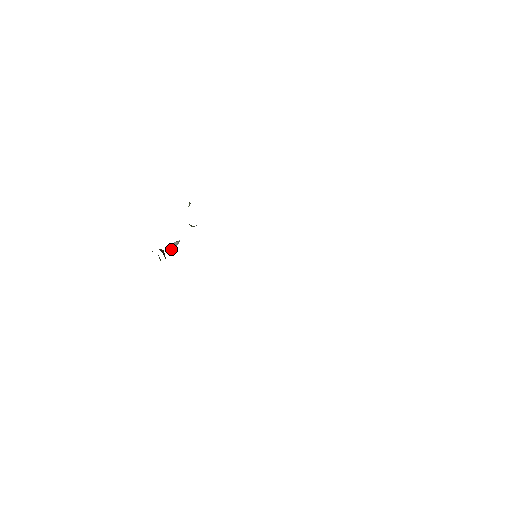
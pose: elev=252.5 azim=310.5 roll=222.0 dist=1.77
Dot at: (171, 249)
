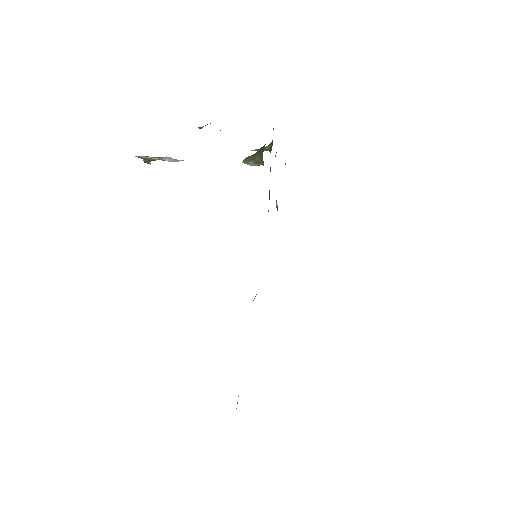
Dot at: (150, 157)
